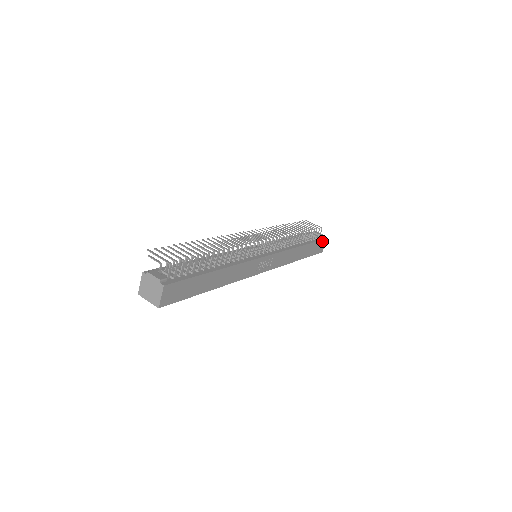
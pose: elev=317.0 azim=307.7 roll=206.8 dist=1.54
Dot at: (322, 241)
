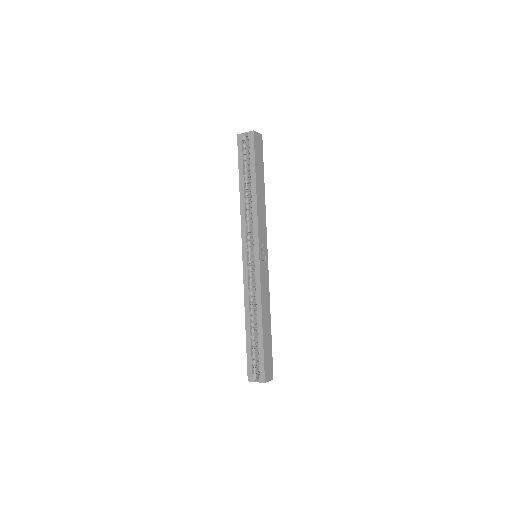
Dot at: (272, 368)
